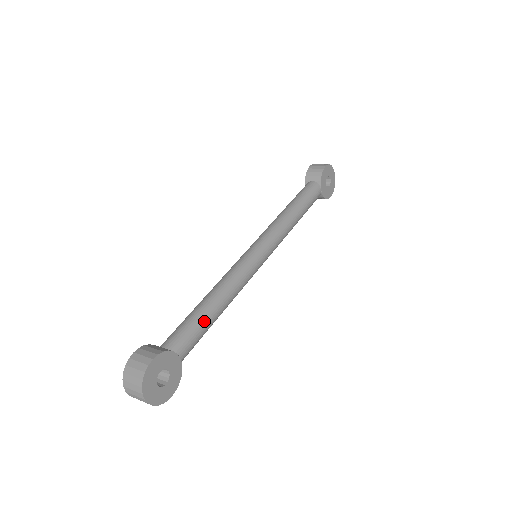
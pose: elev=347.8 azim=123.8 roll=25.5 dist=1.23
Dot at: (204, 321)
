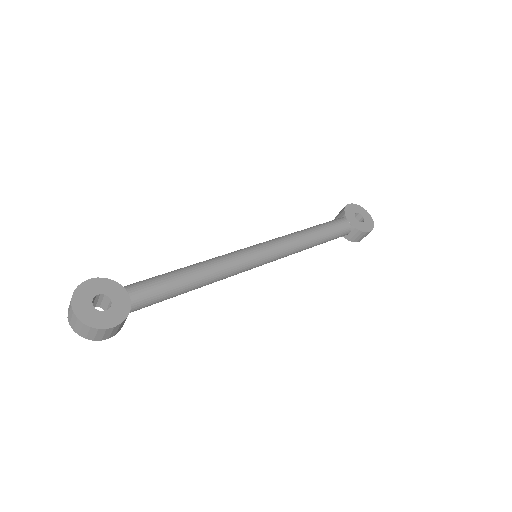
Dot at: (168, 276)
